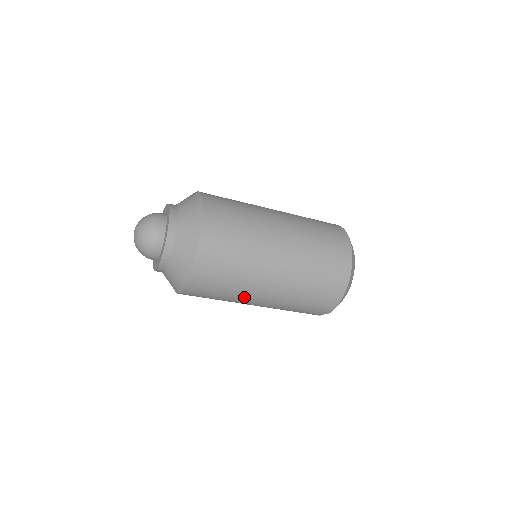
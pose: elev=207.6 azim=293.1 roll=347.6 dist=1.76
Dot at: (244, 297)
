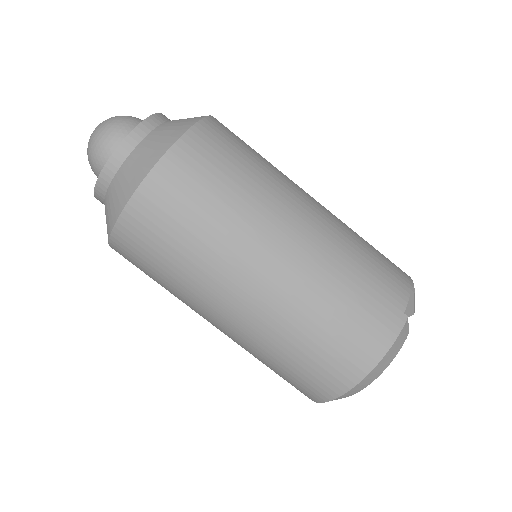
Dot at: (285, 185)
